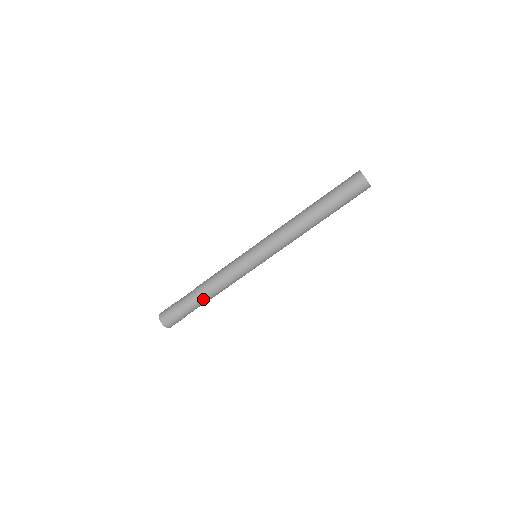
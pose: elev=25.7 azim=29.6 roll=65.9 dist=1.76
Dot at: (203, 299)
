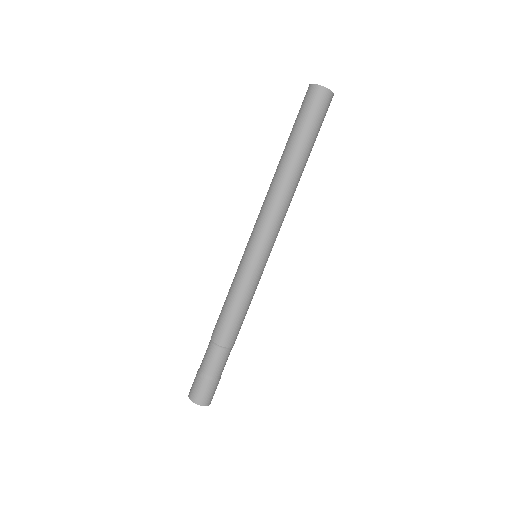
Dot at: (219, 341)
